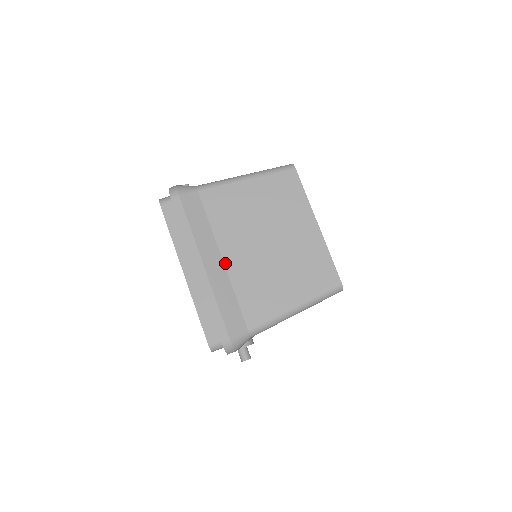
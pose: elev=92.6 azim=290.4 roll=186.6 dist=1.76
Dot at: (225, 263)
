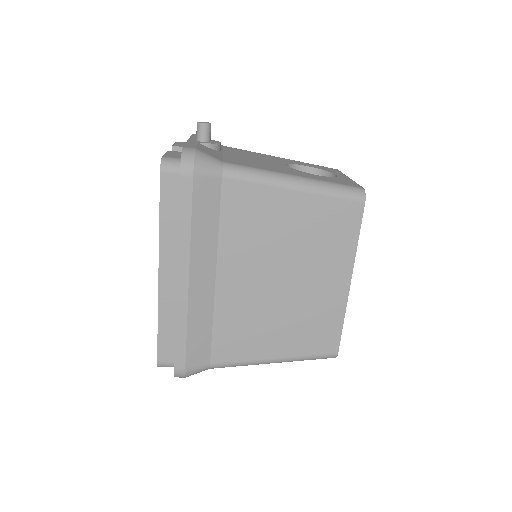
Dot at: (217, 285)
